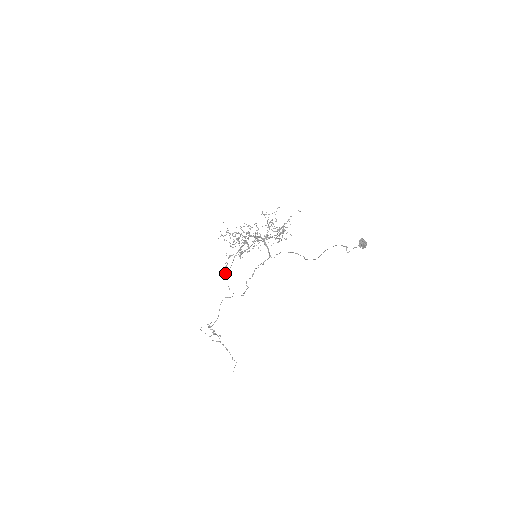
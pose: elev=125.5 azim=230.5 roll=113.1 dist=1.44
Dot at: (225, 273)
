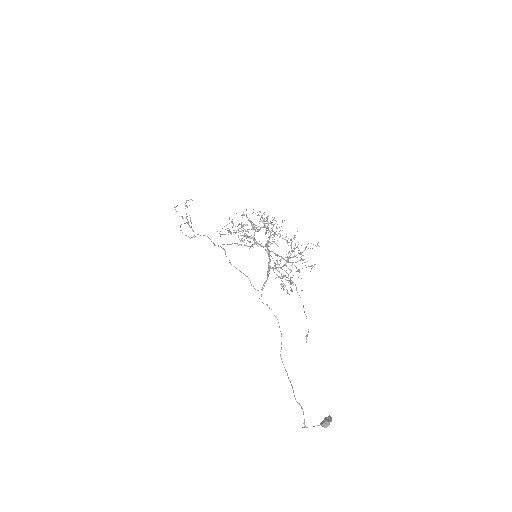
Dot at: (217, 231)
